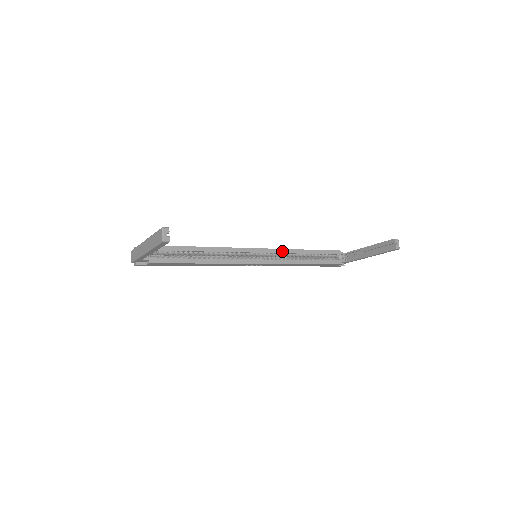
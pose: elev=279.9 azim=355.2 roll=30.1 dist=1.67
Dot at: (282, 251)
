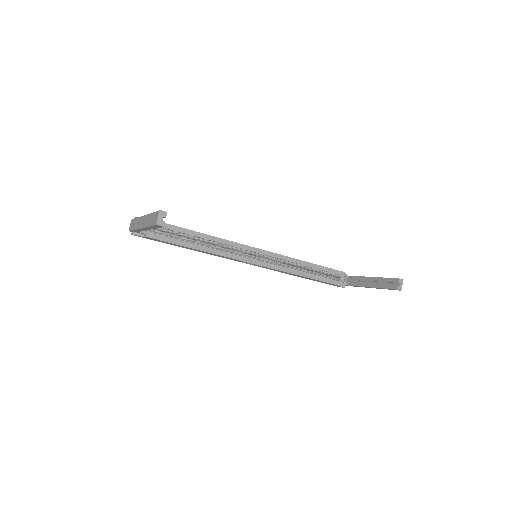
Dot at: (284, 258)
